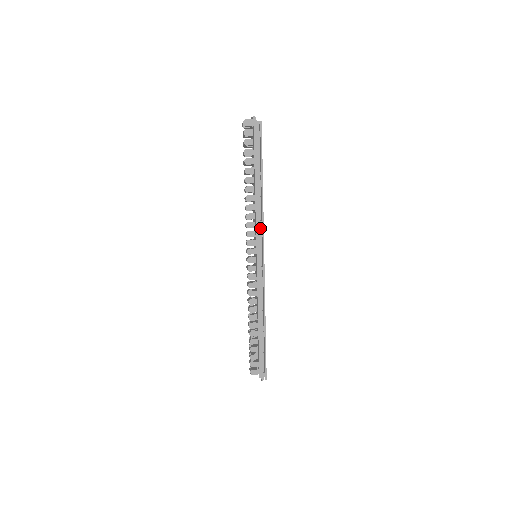
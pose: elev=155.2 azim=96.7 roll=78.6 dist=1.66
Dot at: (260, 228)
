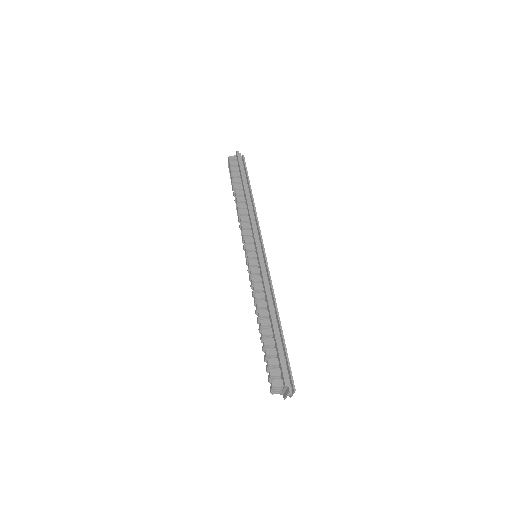
Dot at: occluded
